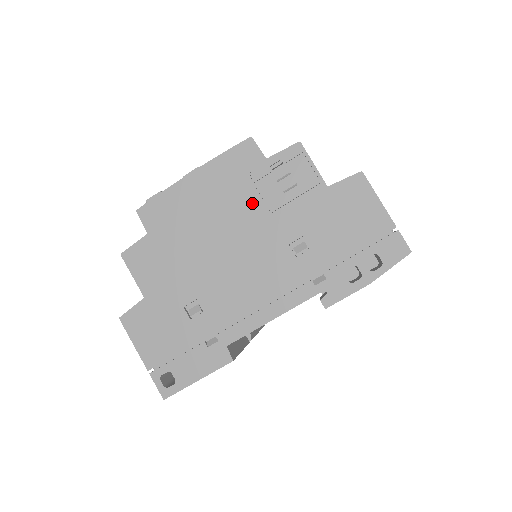
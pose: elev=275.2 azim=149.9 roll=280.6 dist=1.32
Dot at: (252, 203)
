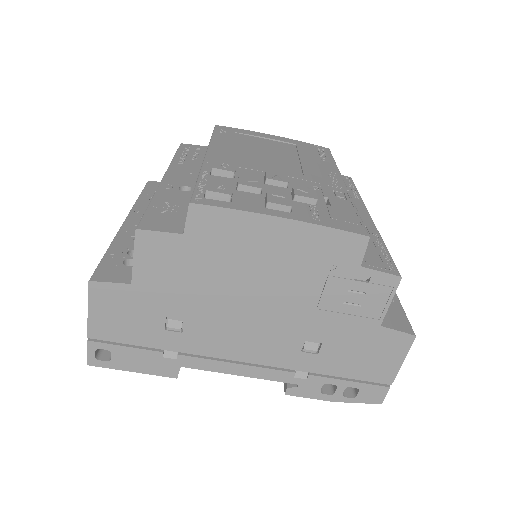
Dot at: (310, 289)
